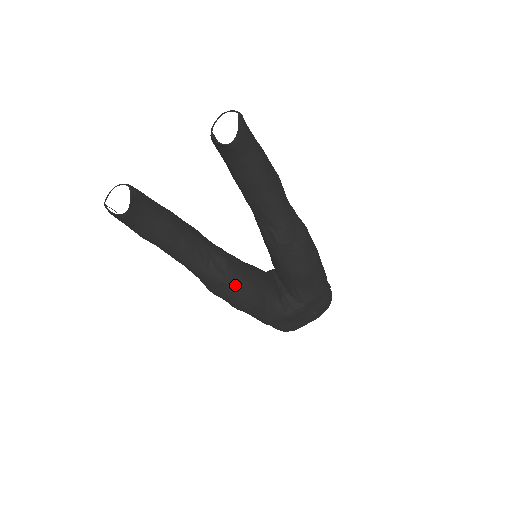
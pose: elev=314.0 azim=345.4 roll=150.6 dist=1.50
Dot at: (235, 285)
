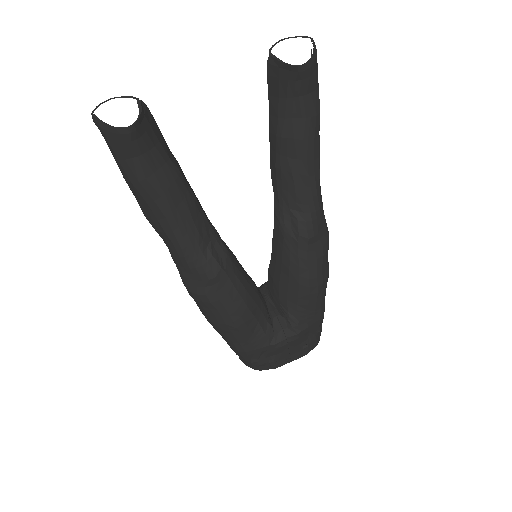
Dot at: (230, 286)
